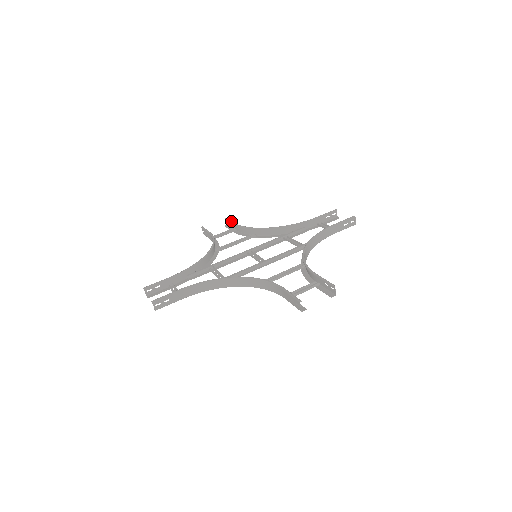
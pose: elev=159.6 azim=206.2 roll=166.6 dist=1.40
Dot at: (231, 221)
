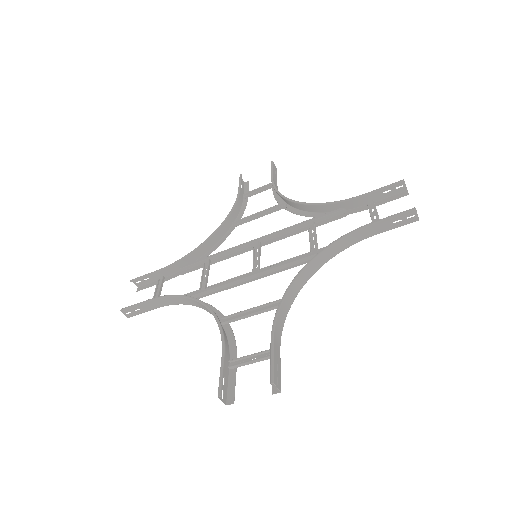
Dot at: (271, 172)
